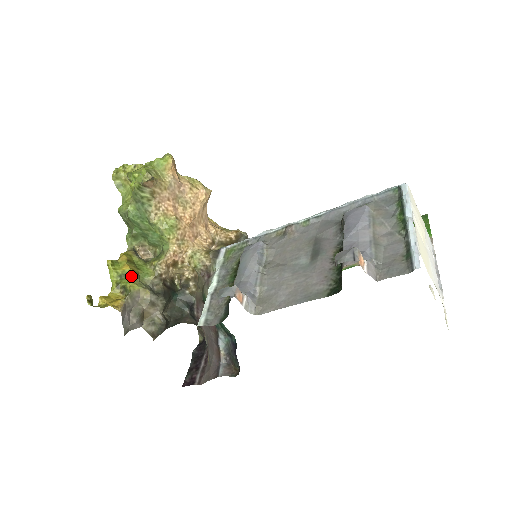
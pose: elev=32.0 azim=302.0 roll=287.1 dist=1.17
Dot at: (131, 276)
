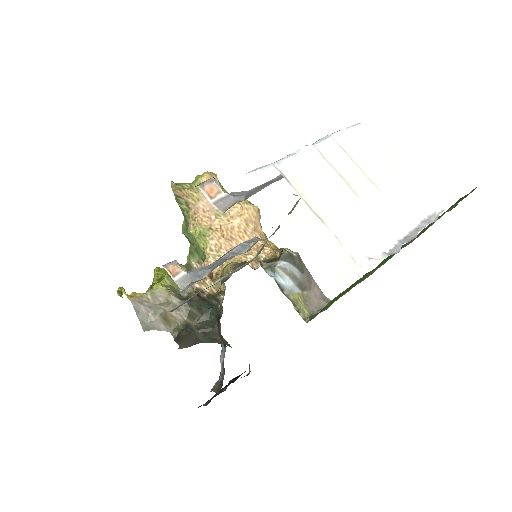
Dot at: (163, 279)
